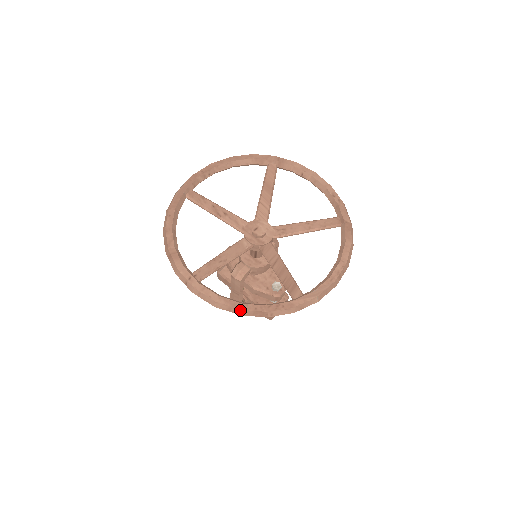
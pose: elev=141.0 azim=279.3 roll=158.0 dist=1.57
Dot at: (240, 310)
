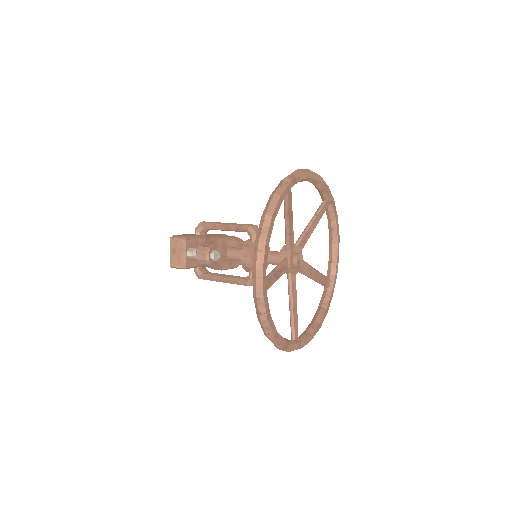
Dot at: occluded
